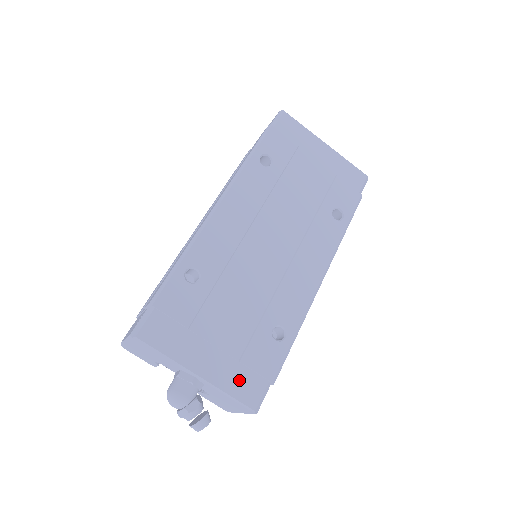
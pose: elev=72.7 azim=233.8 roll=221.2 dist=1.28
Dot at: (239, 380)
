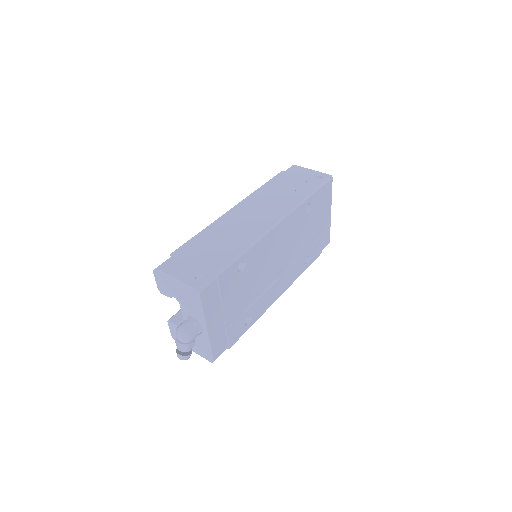
Dot at: (219, 341)
